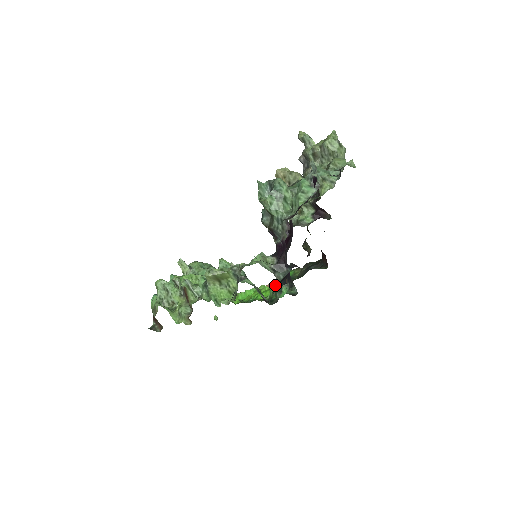
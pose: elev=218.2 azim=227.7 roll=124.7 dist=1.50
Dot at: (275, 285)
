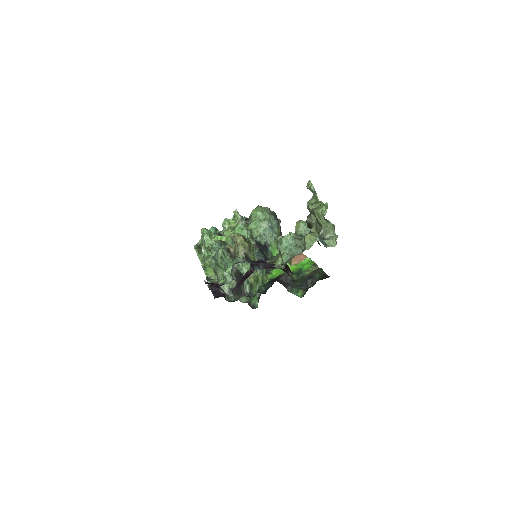
Dot at: occluded
